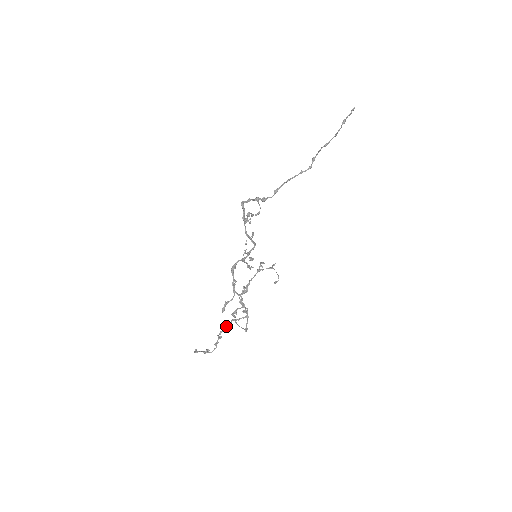
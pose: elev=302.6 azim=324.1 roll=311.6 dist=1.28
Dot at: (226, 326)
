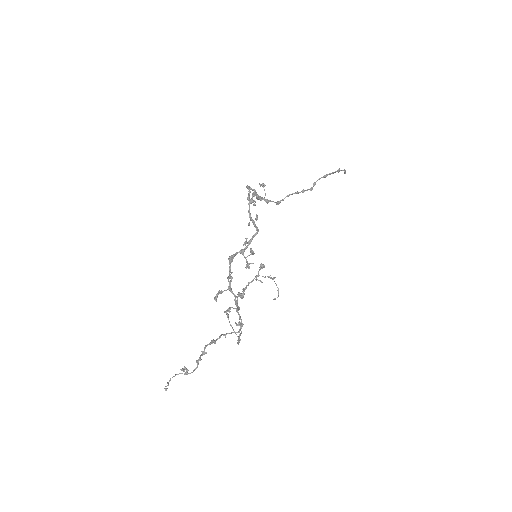
Dot at: (213, 339)
